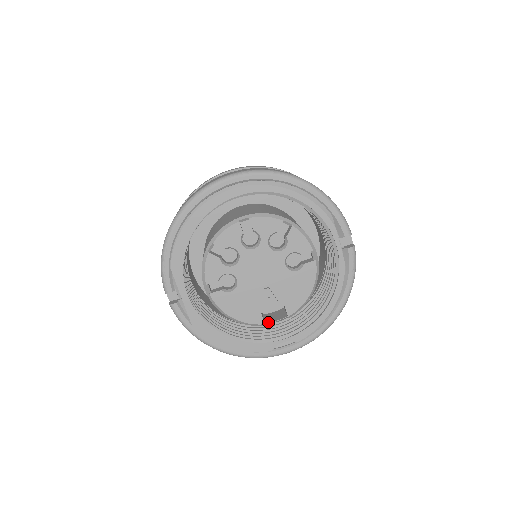
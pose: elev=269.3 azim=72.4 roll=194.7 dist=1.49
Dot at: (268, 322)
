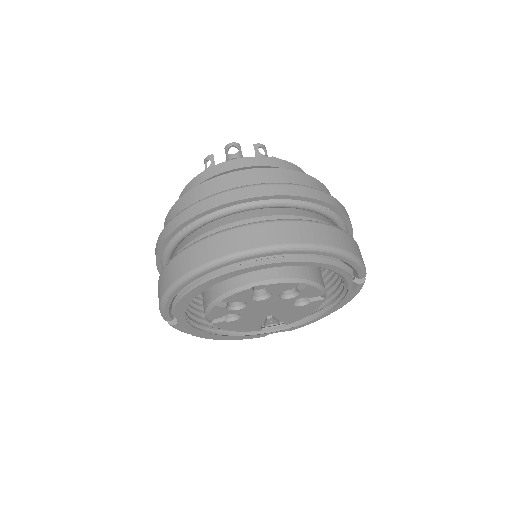
Dot at: occluded
